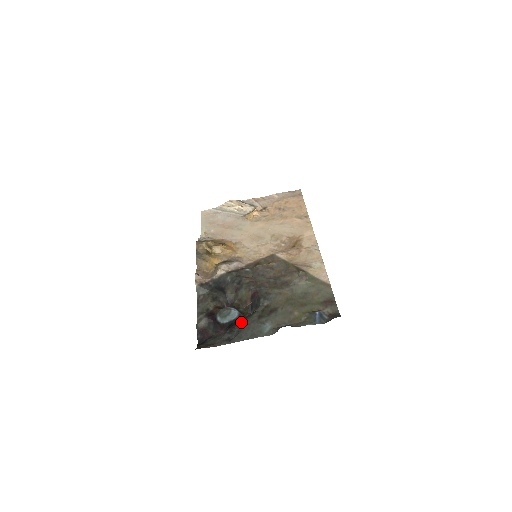
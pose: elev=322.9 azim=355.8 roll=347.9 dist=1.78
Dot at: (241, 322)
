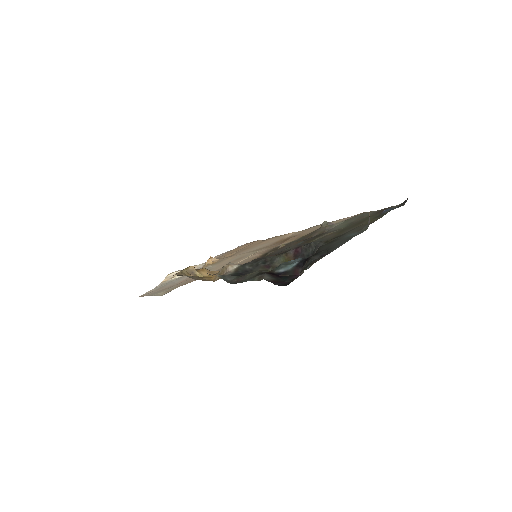
Dot at: occluded
